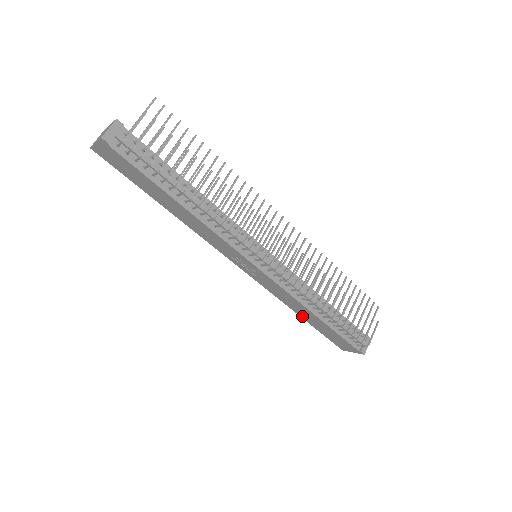
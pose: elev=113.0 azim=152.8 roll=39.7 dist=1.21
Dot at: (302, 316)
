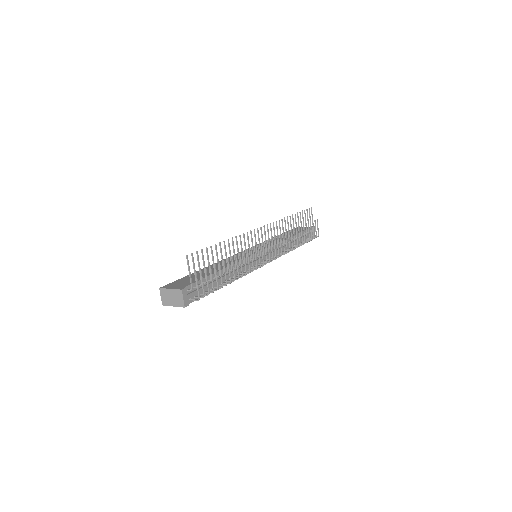
Dot at: occluded
